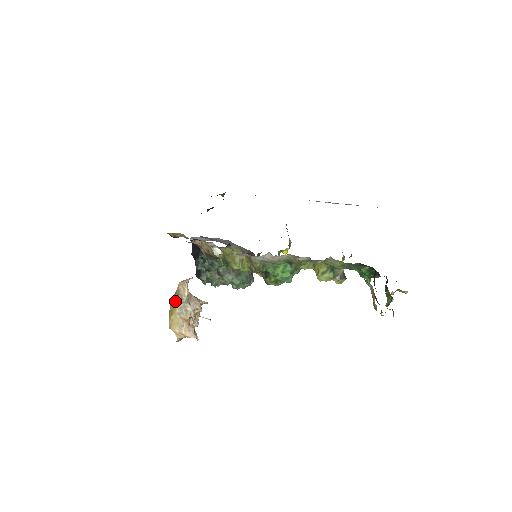
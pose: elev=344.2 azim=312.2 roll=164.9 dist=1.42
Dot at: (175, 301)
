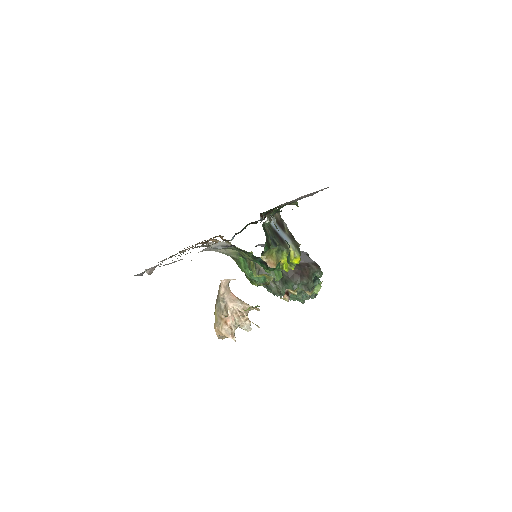
Dot at: (216, 299)
